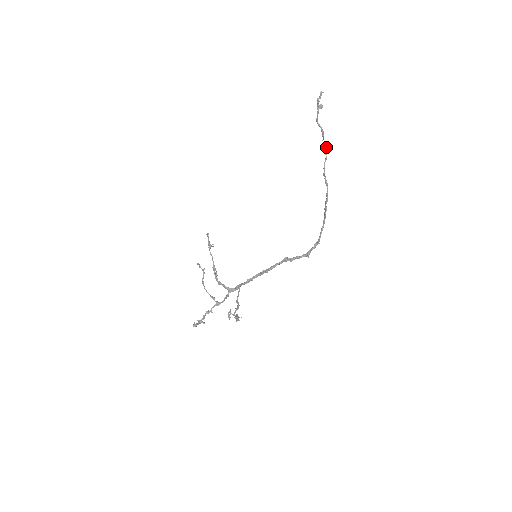
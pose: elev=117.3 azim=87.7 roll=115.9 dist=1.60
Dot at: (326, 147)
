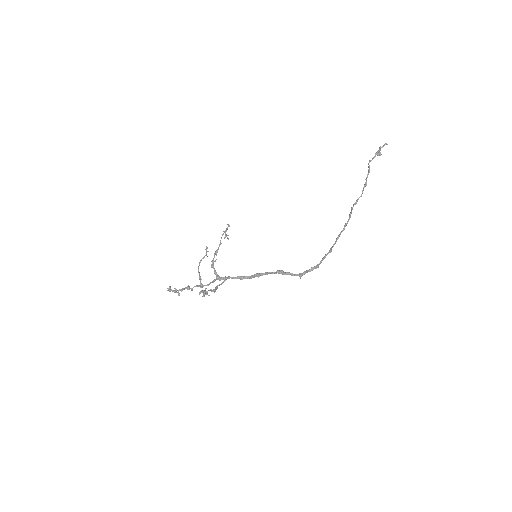
Dot at: occluded
